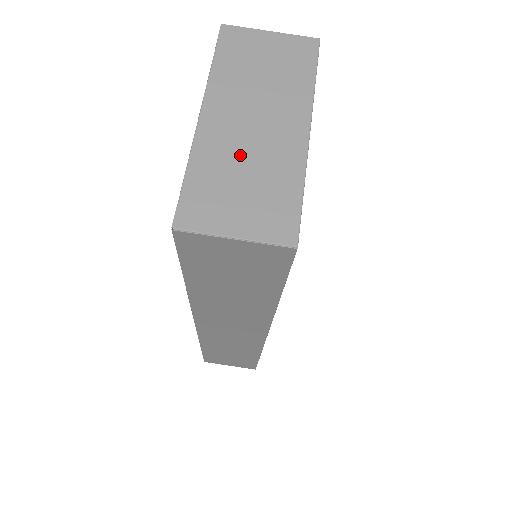
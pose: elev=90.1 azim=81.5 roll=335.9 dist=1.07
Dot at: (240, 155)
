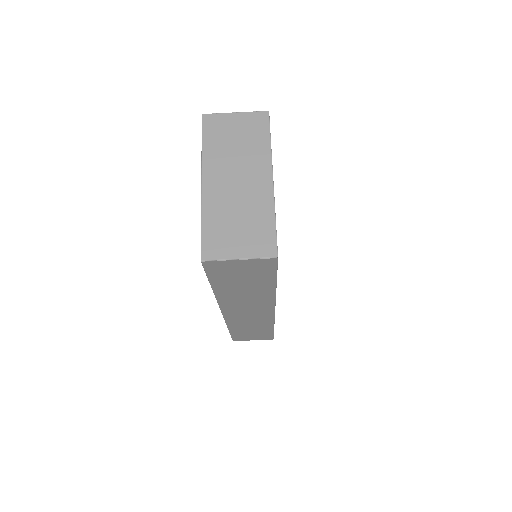
Dot at: (232, 205)
